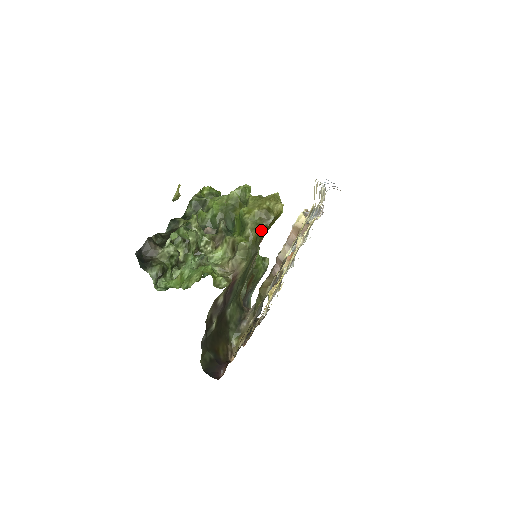
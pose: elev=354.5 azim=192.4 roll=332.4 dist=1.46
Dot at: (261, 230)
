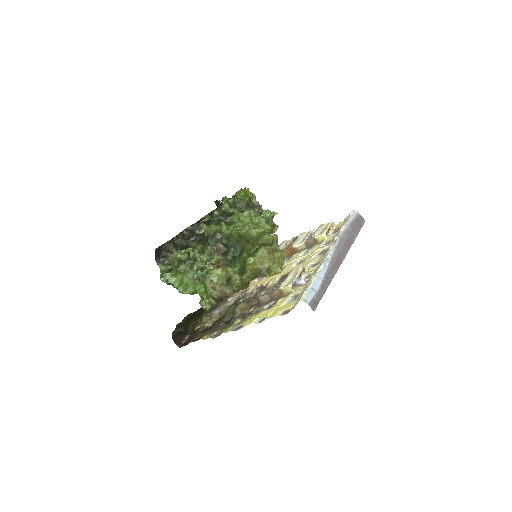
Dot at: occluded
